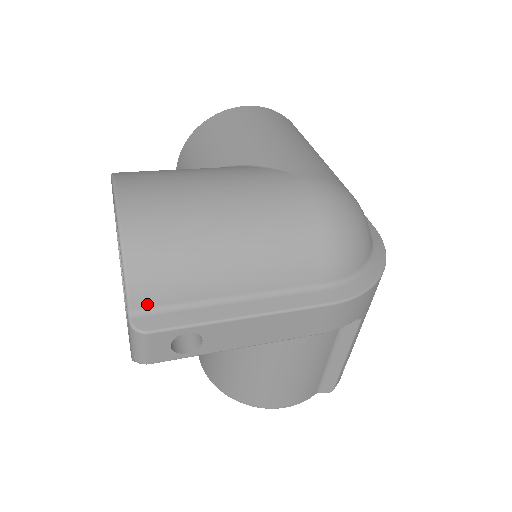
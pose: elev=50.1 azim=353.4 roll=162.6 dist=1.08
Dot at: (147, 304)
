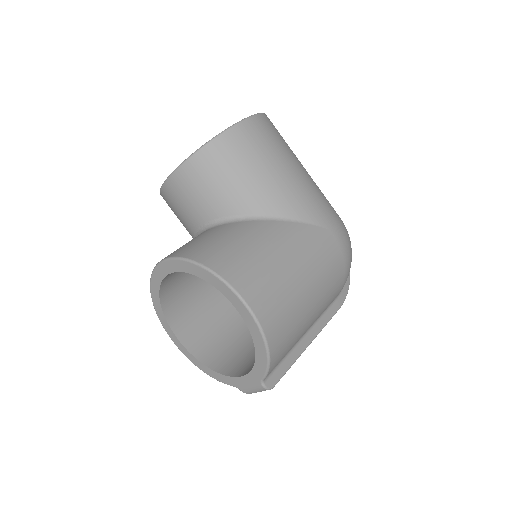
Dot at: (272, 371)
